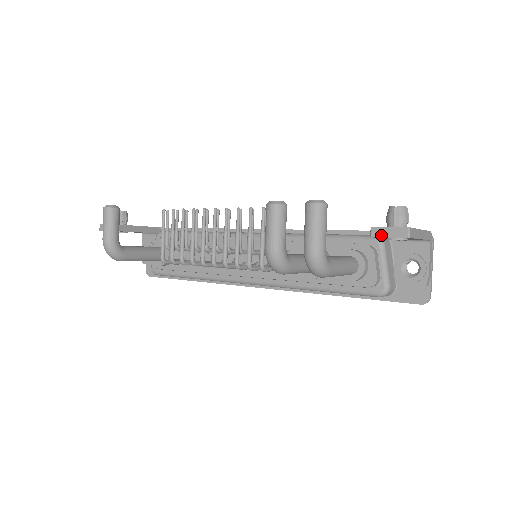
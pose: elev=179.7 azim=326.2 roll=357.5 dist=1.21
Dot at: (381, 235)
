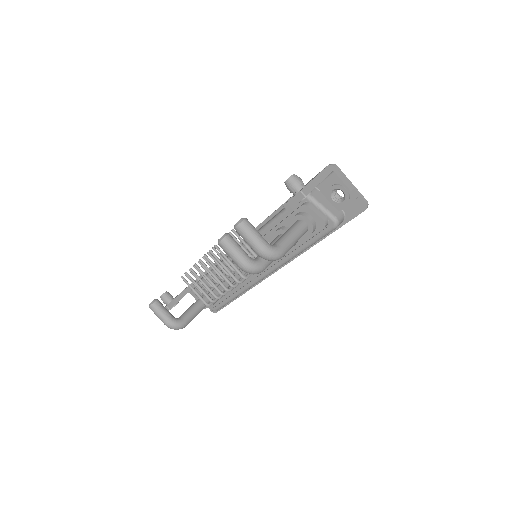
Dot at: (291, 206)
